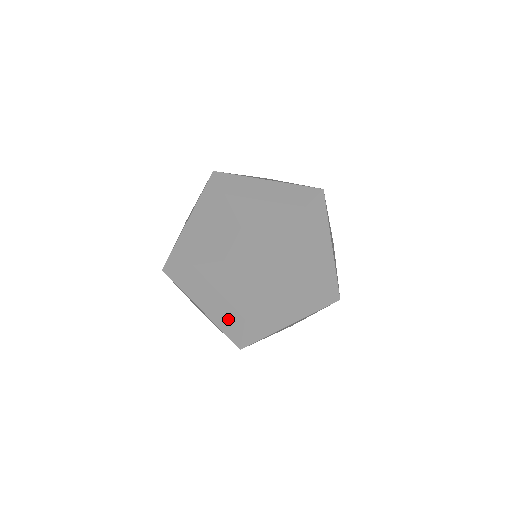
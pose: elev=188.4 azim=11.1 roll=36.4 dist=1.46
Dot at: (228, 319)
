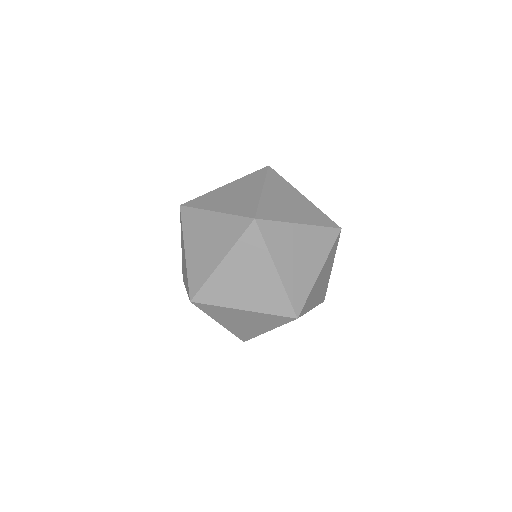
Dot at: occluded
